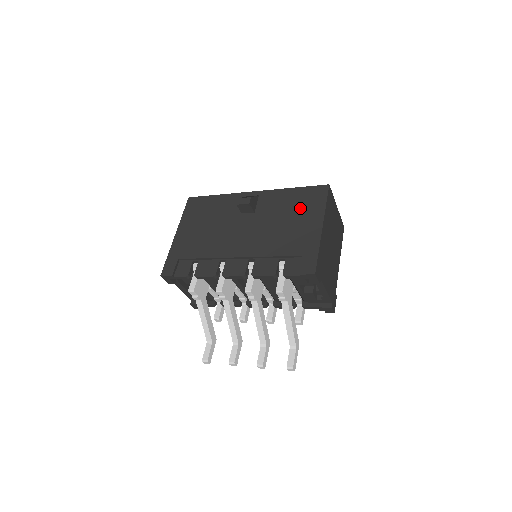
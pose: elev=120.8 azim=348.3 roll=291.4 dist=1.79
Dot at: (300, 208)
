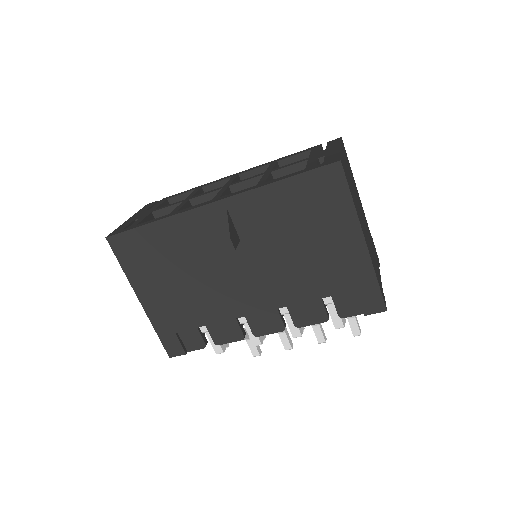
Dot at: (312, 217)
